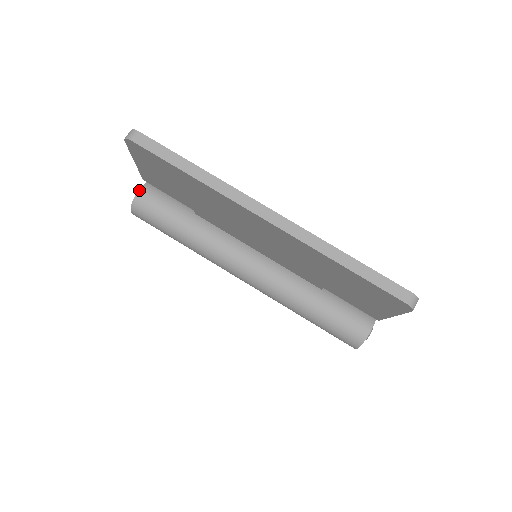
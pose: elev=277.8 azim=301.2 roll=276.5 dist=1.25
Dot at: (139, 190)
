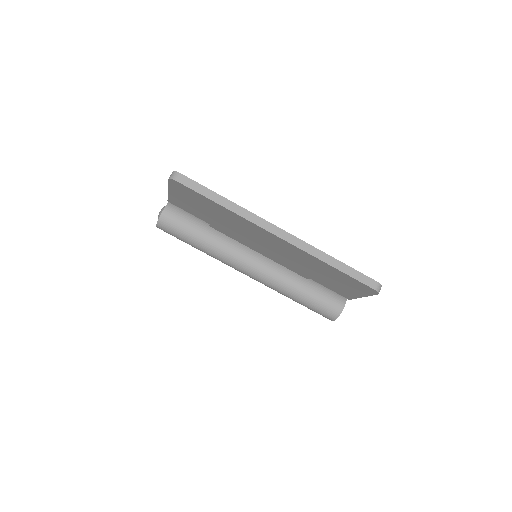
Dot at: (164, 209)
